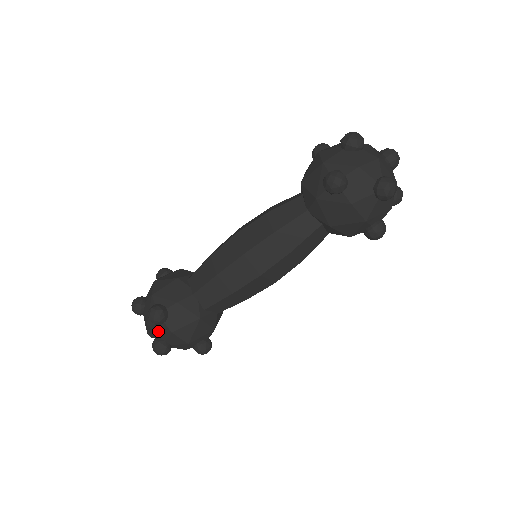
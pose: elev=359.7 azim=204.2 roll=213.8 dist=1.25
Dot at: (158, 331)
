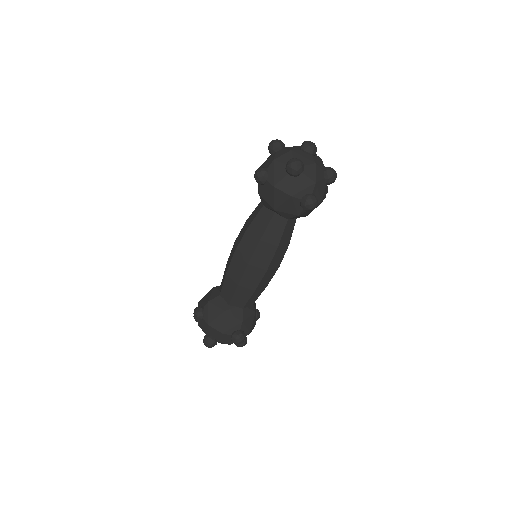
Dot at: occluded
